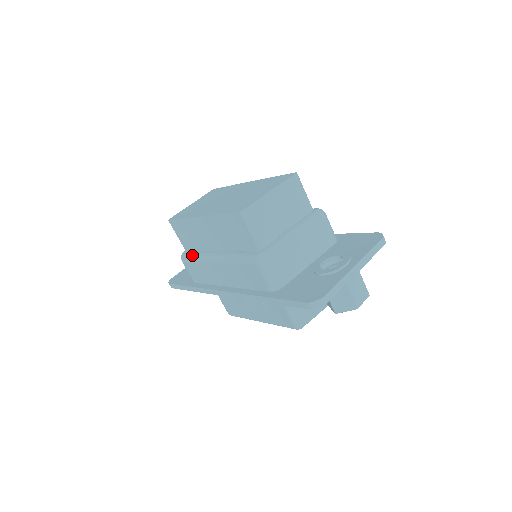
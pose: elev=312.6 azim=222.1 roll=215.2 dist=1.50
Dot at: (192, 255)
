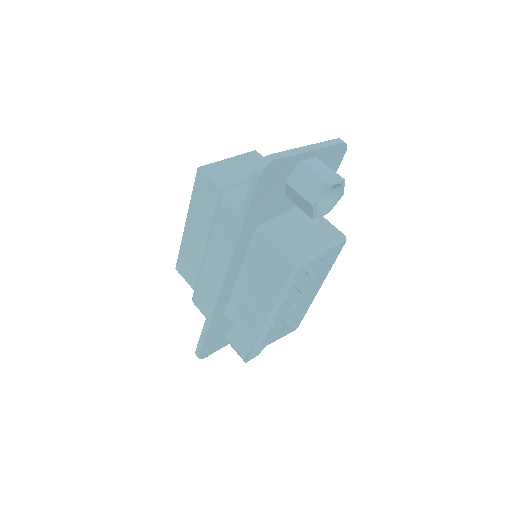
Dot at: (196, 282)
